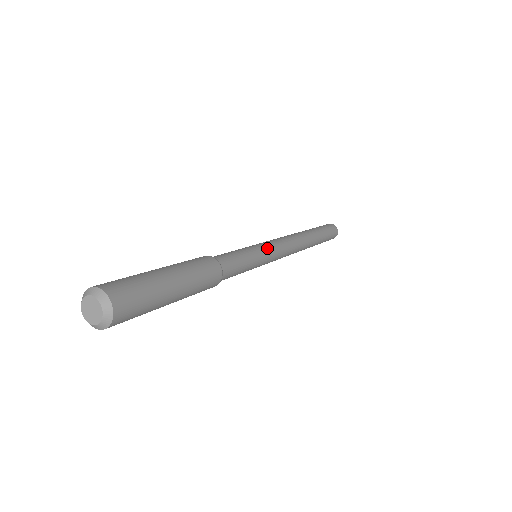
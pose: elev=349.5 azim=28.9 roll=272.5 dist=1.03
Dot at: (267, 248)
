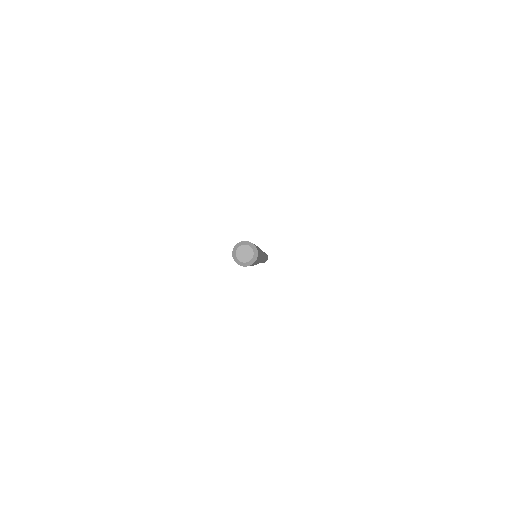
Dot at: occluded
